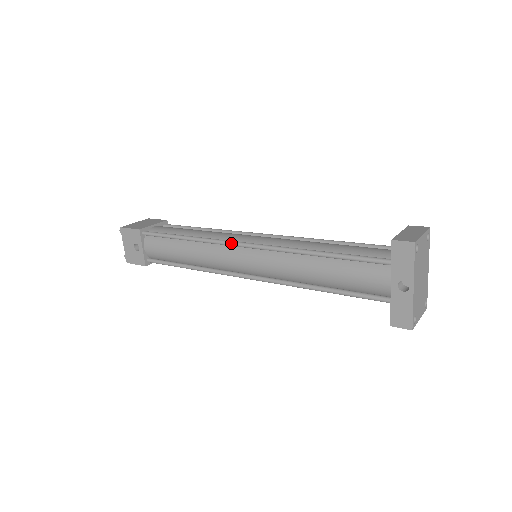
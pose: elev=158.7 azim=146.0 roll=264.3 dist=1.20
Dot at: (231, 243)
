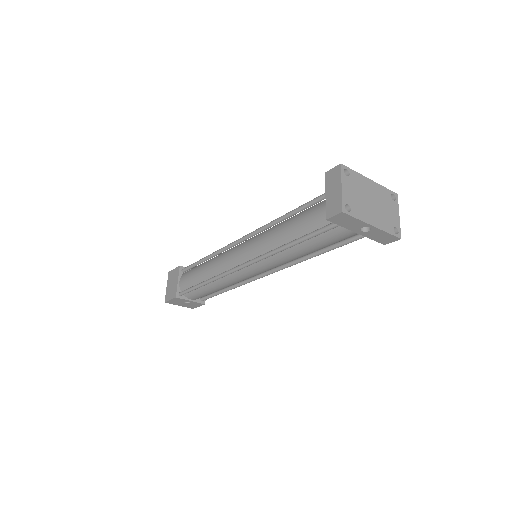
Dot at: (234, 271)
